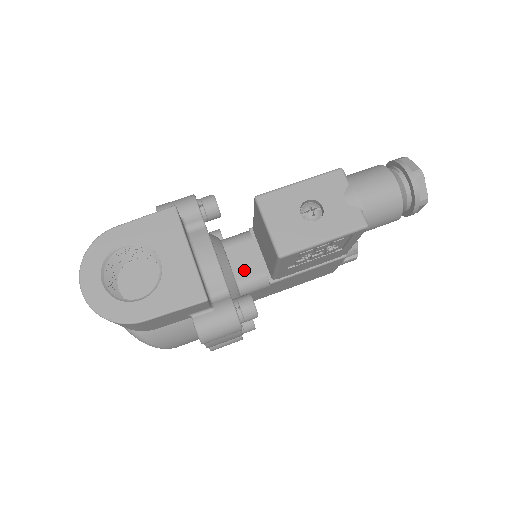
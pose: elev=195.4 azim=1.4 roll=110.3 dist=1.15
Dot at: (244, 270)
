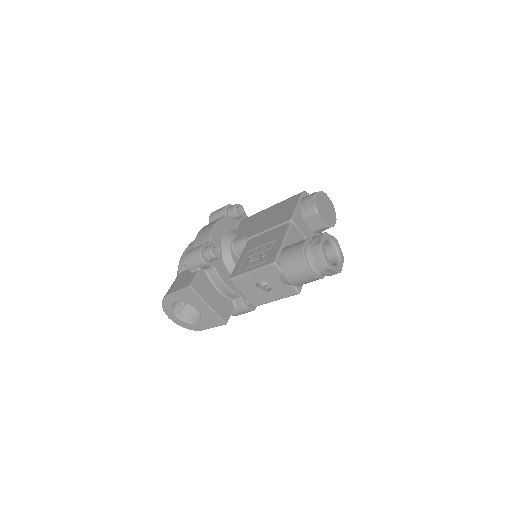
Dot at: occluded
